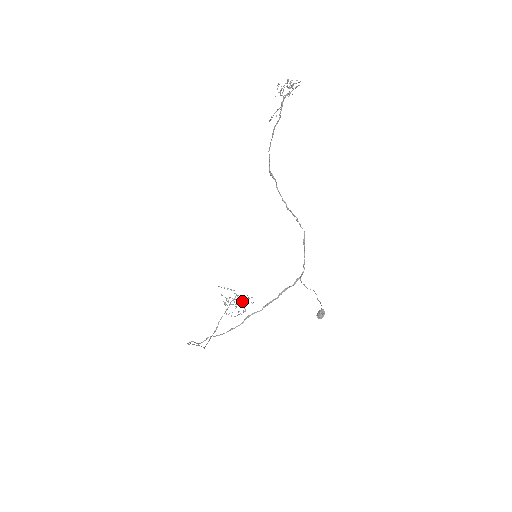
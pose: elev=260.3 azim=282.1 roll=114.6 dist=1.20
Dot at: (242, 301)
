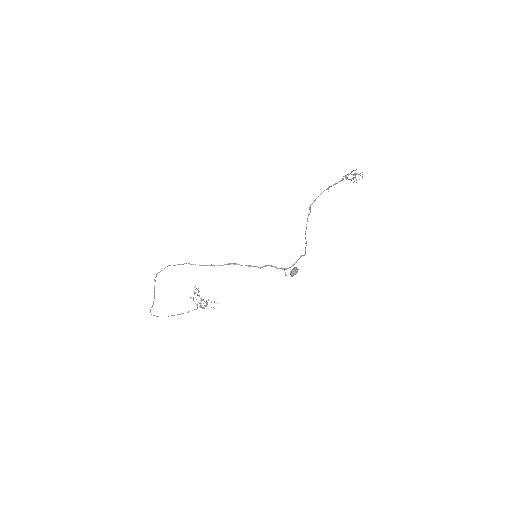
Dot at: occluded
